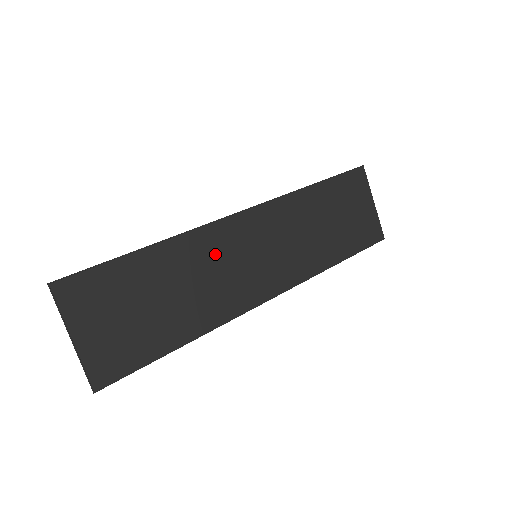
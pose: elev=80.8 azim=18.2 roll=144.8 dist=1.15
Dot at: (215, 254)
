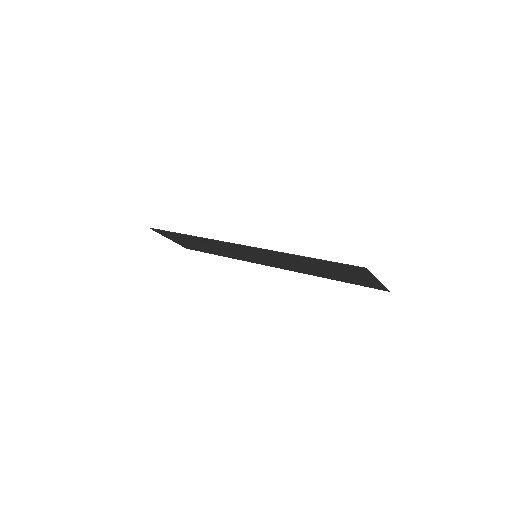
Dot at: (227, 247)
